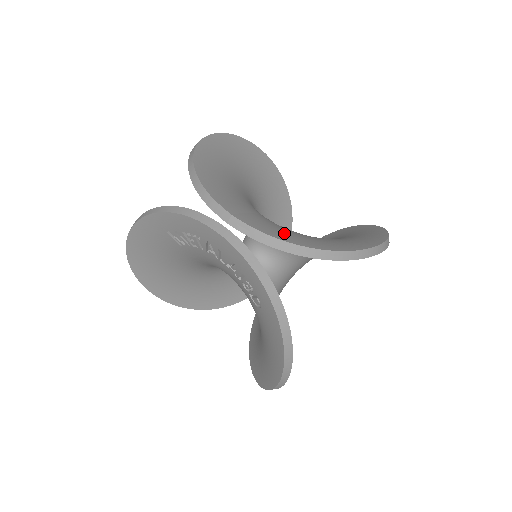
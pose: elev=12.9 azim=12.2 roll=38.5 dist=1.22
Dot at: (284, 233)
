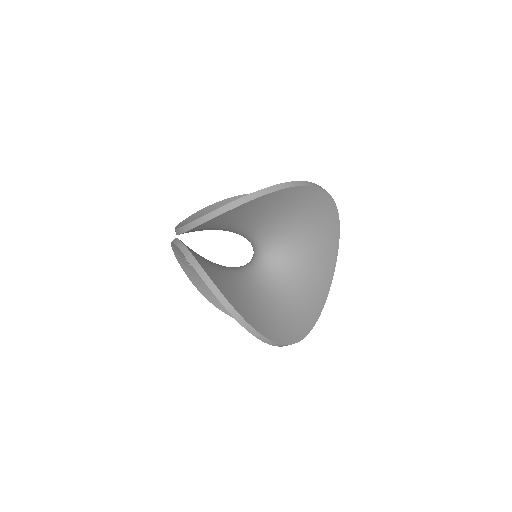
Dot at: occluded
